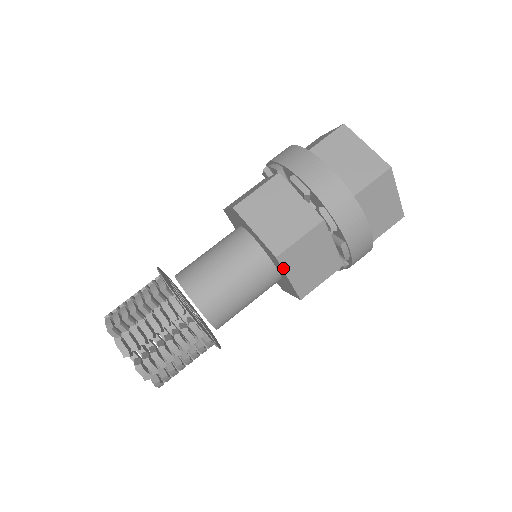
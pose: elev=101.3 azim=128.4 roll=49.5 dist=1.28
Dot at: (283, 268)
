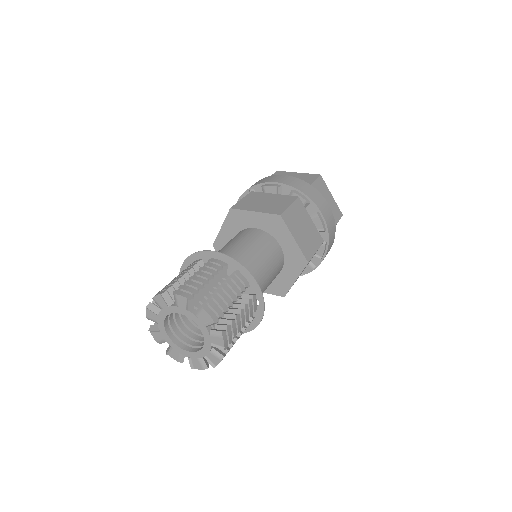
Dot at: (287, 227)
